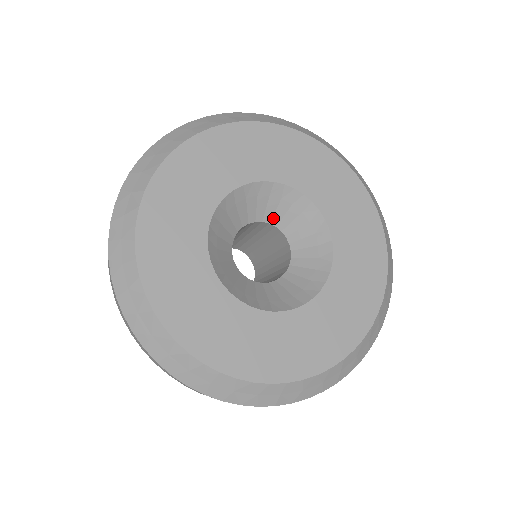
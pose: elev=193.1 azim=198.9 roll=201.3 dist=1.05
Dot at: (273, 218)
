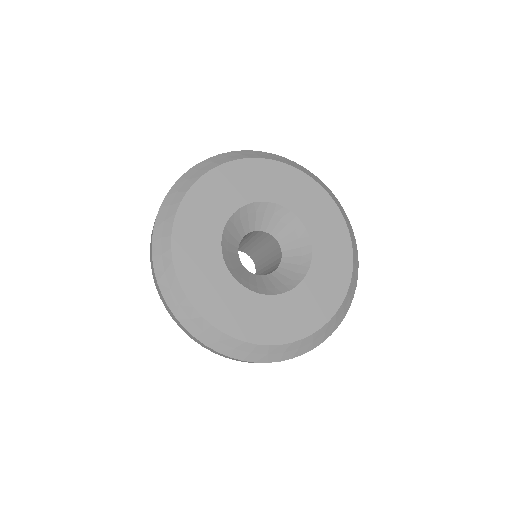
Dot at: (282, 240)
